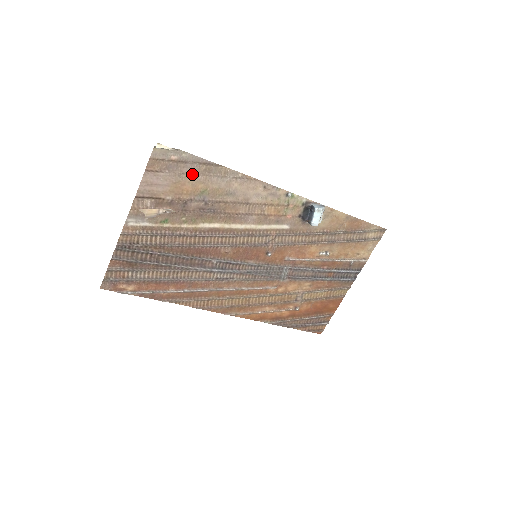
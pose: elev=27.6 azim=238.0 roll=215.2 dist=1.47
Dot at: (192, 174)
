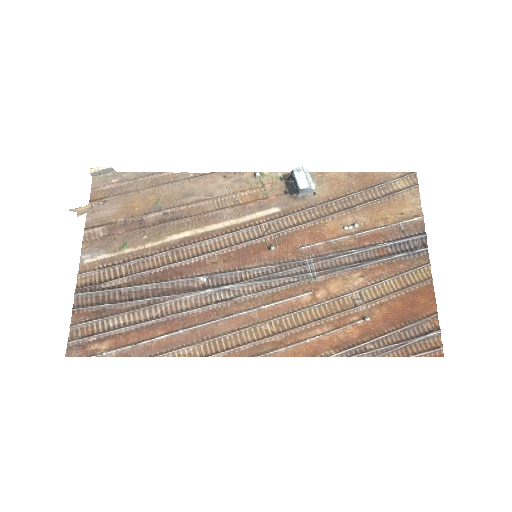
Dot at: (139, 190)
